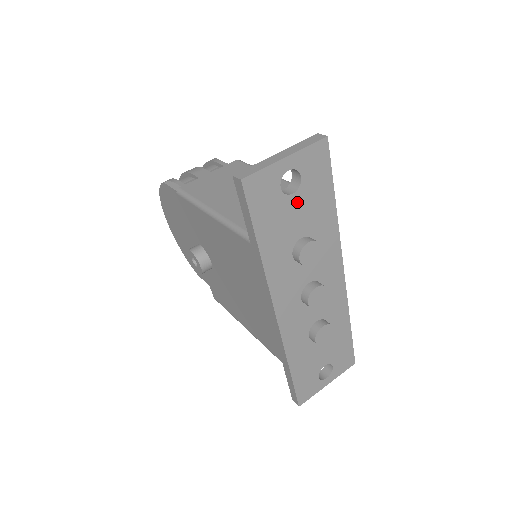
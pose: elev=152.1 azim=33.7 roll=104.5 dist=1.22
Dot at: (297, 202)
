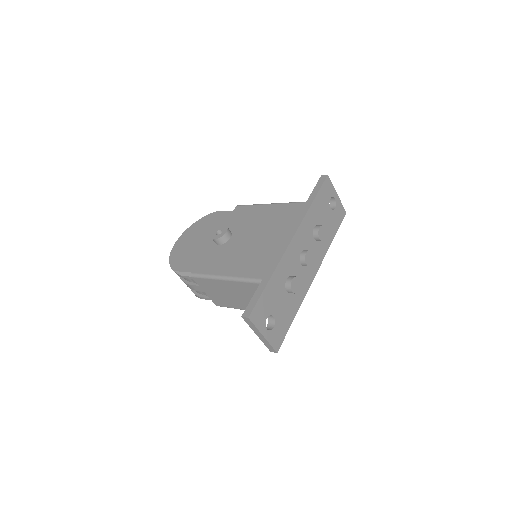
Dot at: (329, 213)
